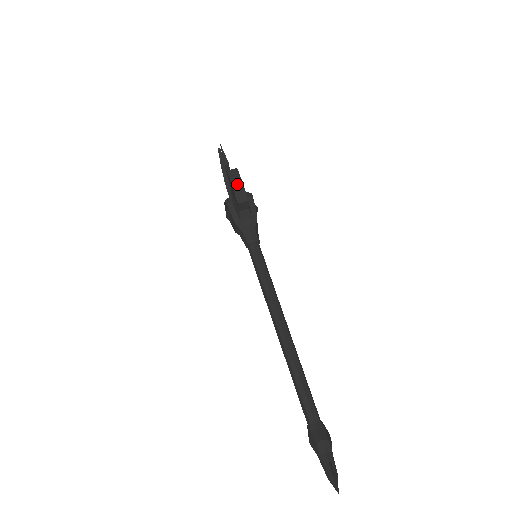
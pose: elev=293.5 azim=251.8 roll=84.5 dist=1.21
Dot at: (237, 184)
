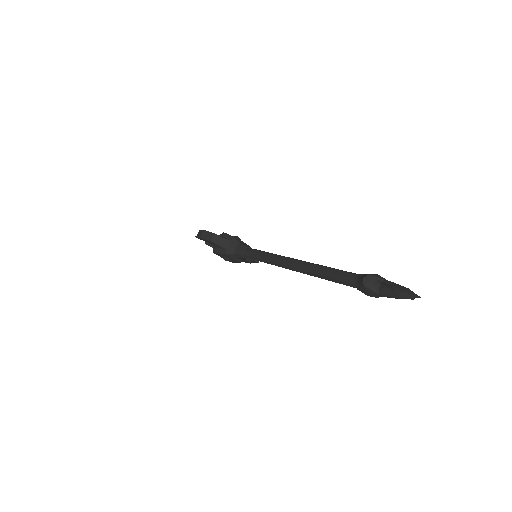
Dot at: (203, 234)
